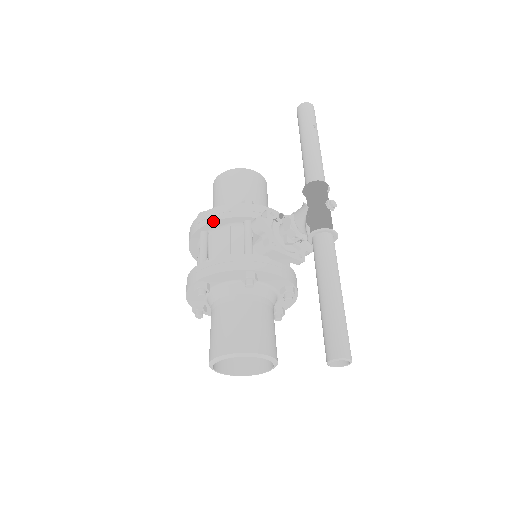
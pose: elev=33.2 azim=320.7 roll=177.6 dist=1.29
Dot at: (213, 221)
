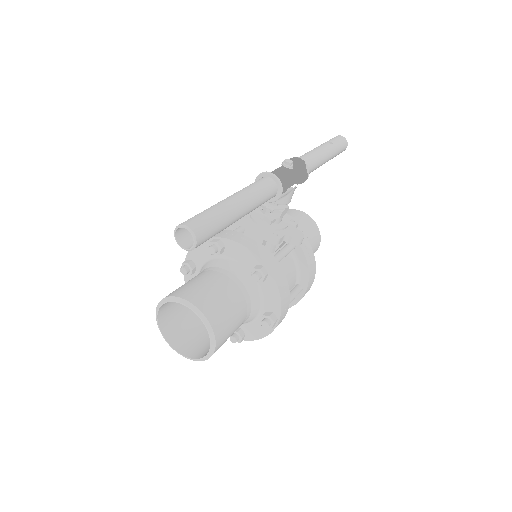
Dot at: occluded
